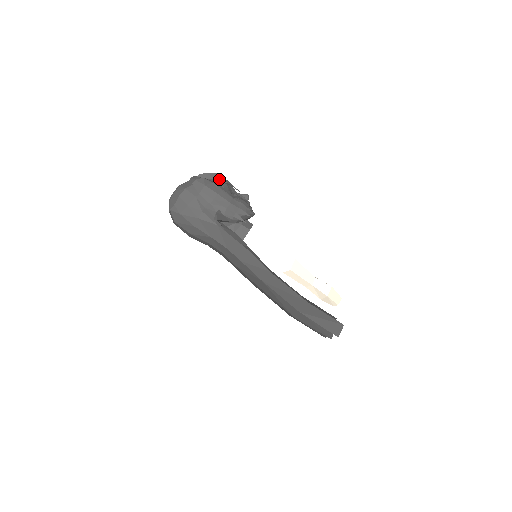
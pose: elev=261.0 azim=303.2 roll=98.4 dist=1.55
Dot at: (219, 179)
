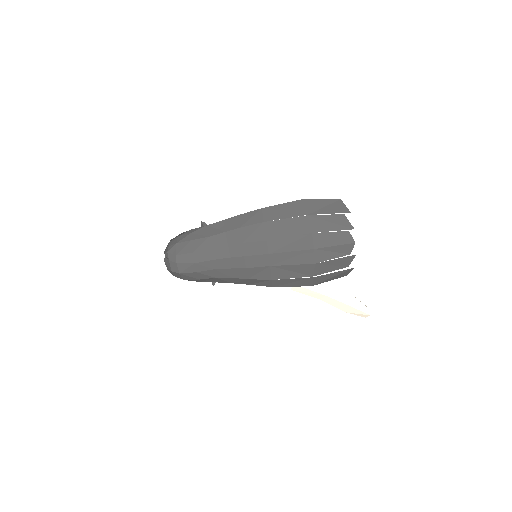
Dot at: occluded
